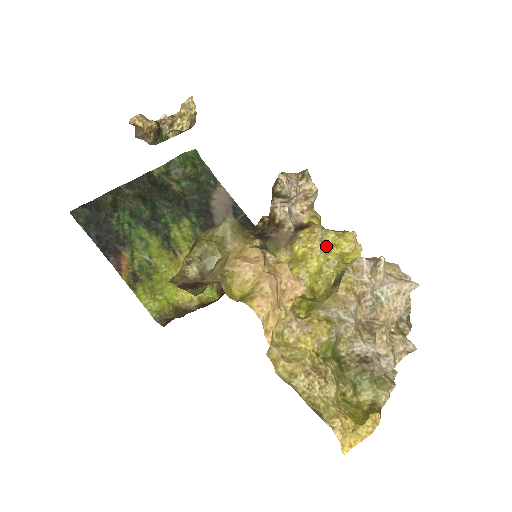
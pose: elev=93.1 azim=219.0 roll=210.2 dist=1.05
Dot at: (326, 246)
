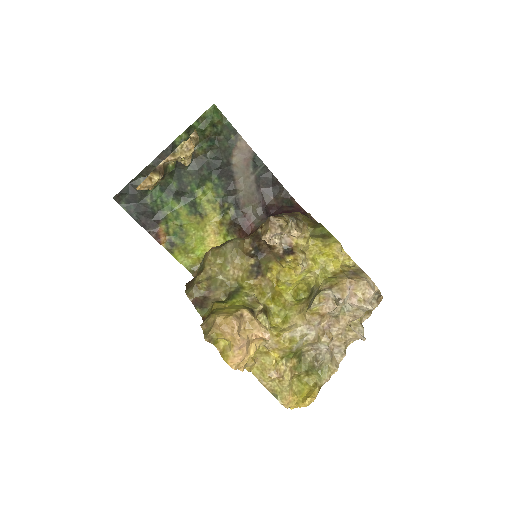
Dot at: (309, 262)
